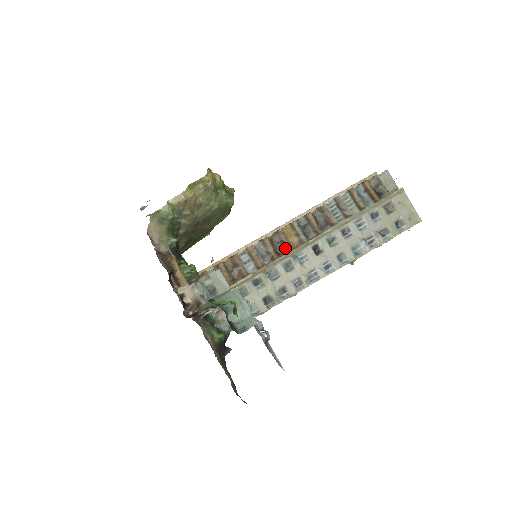
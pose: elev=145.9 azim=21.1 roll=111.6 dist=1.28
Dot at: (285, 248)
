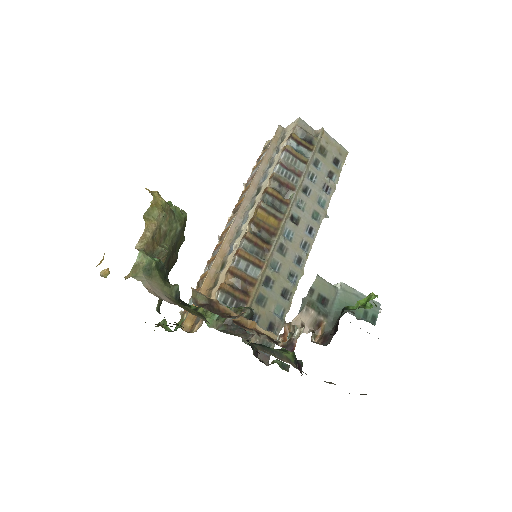
Dot at: (270, 234)
